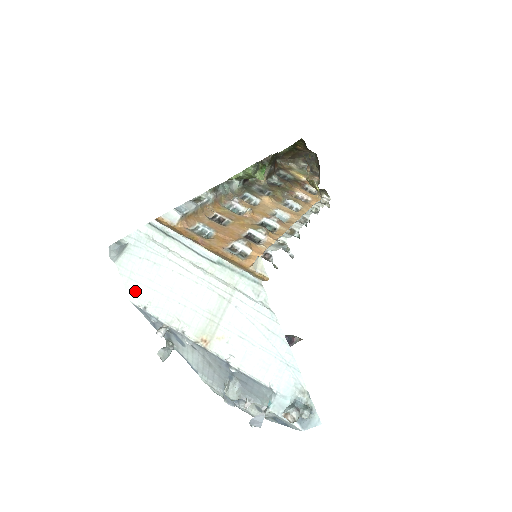
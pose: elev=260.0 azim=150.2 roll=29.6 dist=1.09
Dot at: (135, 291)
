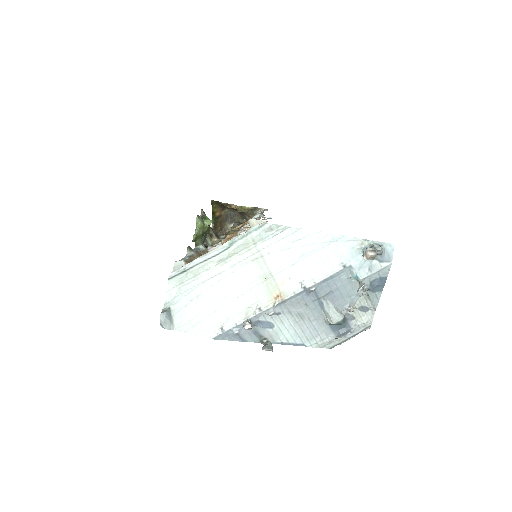
Dot at: (205, 329)
